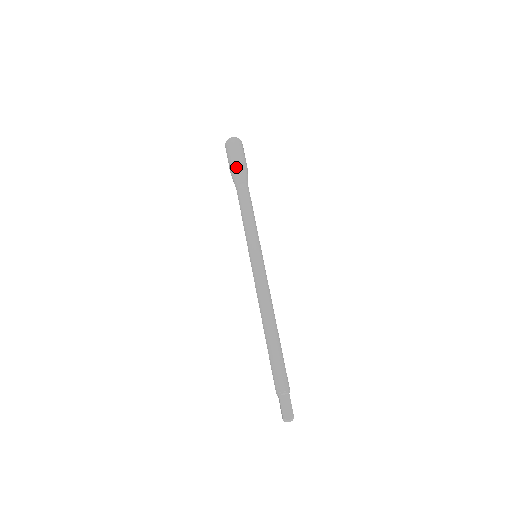
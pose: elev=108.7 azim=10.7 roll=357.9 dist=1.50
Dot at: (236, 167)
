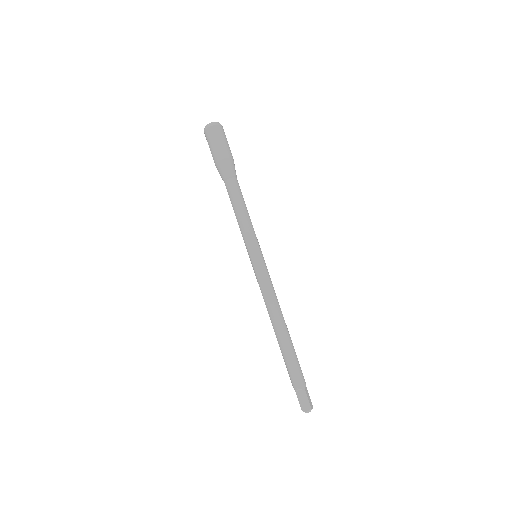
Dot at: (218, 161)
